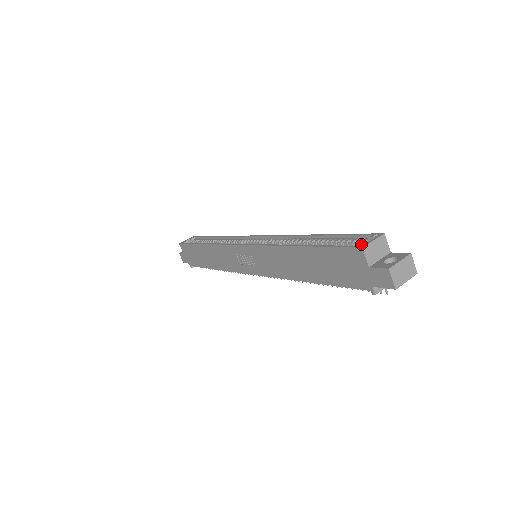
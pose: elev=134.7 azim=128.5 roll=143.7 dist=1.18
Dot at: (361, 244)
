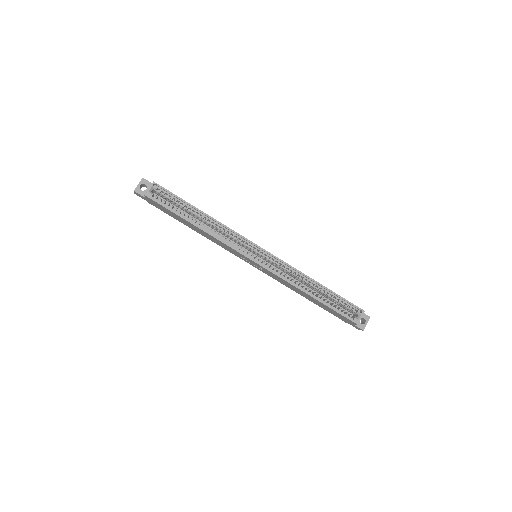
Dot at: (356, 320)
